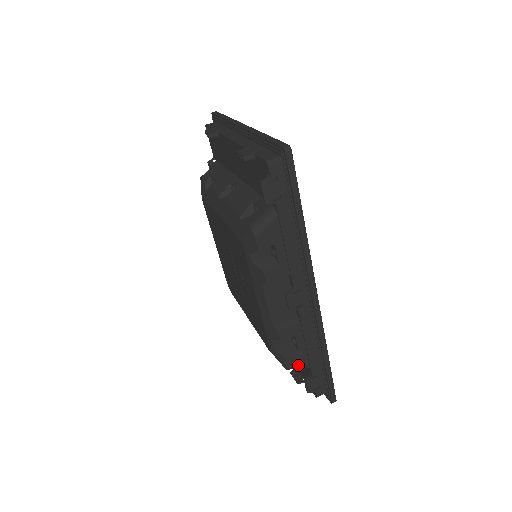
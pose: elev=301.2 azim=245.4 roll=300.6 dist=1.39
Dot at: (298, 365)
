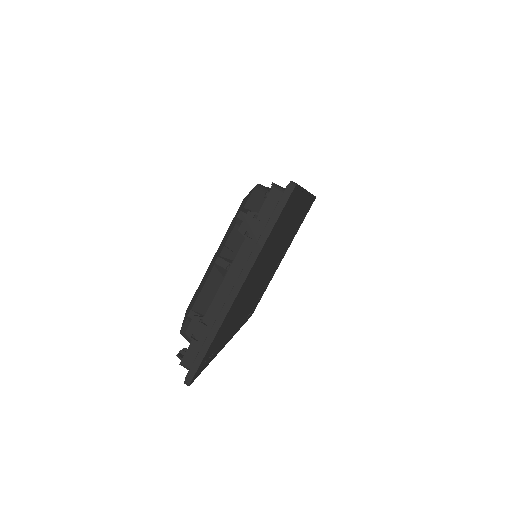
Dot at: occluded
